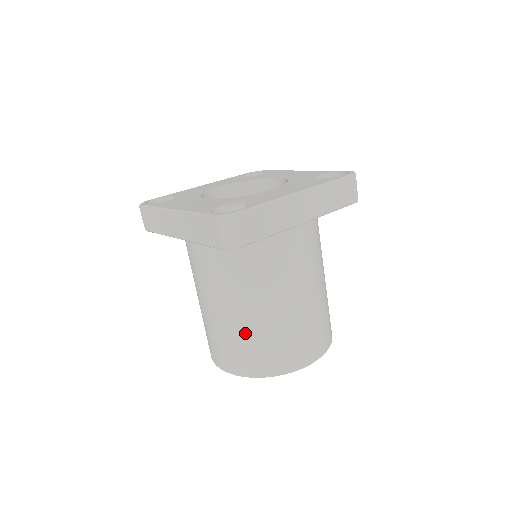
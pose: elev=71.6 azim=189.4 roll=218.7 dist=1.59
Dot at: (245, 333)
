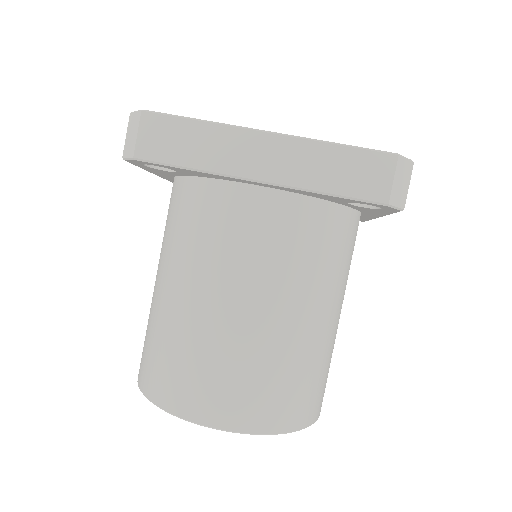
Dot at: (294, 356)
